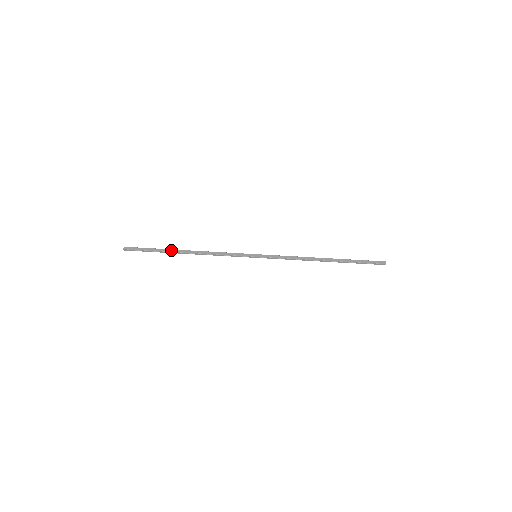
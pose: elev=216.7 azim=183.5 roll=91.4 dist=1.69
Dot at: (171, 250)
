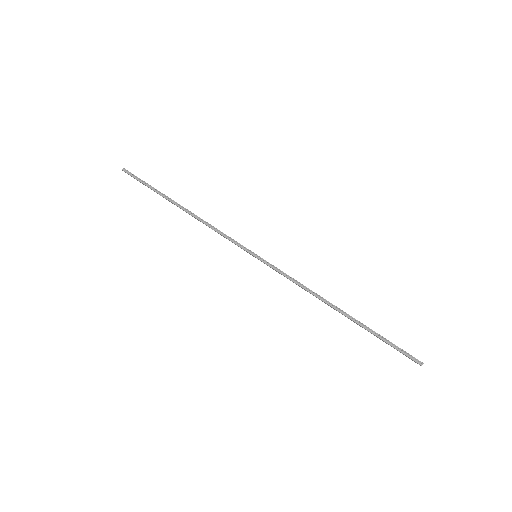
Dot at: occluded
